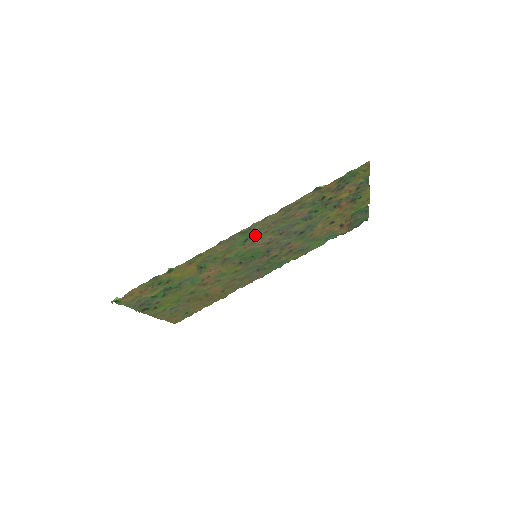
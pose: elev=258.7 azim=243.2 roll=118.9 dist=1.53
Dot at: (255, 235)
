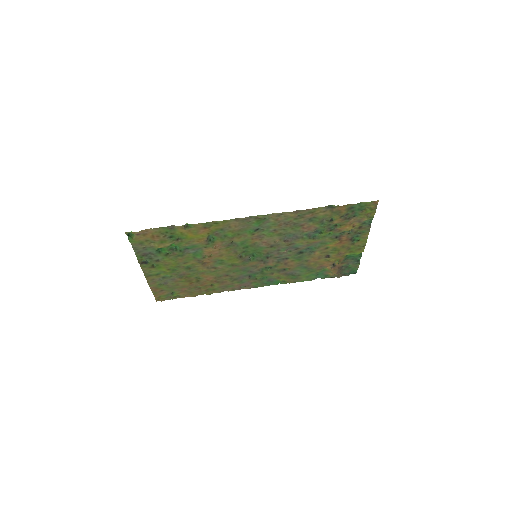
Dot at: (266, 229)
